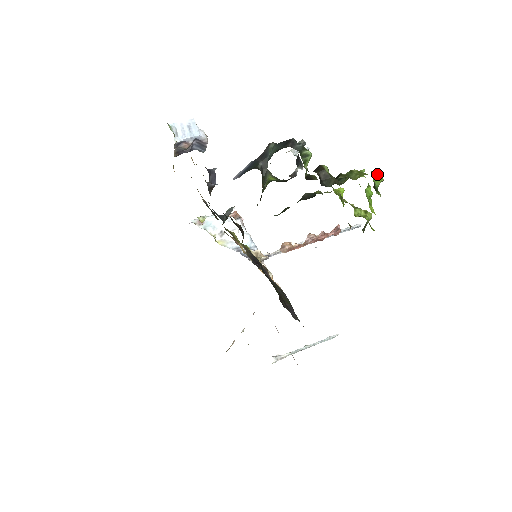
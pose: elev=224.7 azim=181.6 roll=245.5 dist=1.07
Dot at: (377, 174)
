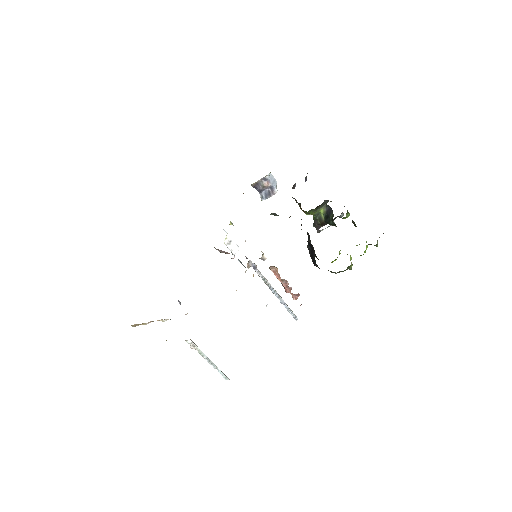
Dot at: (377, 242)
